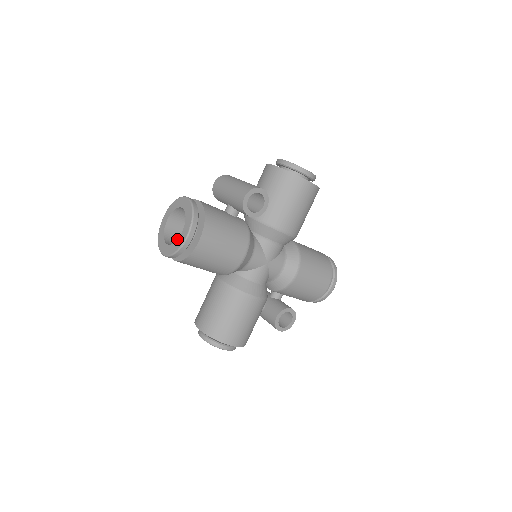
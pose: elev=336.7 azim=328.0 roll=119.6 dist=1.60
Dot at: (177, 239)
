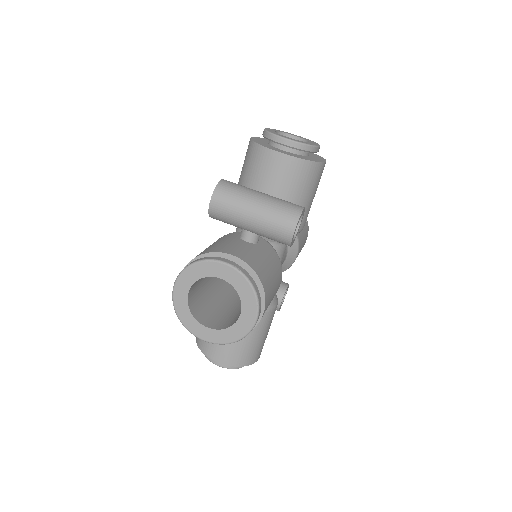
Dot at: (233, 324)
